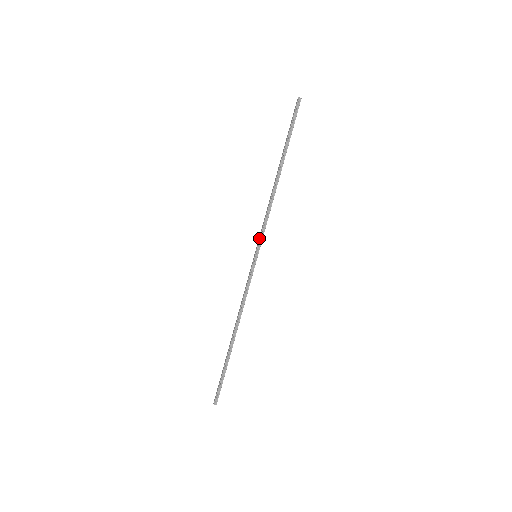
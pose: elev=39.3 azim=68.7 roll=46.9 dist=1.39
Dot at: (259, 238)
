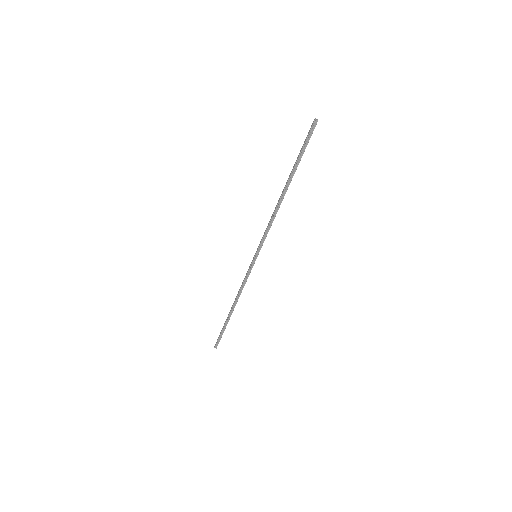
Dot at: (260, 243)
